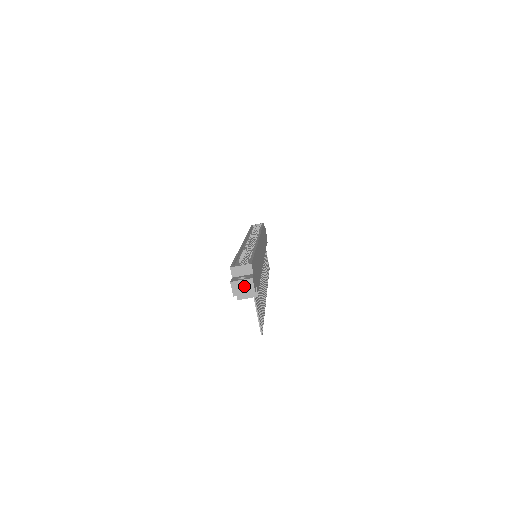
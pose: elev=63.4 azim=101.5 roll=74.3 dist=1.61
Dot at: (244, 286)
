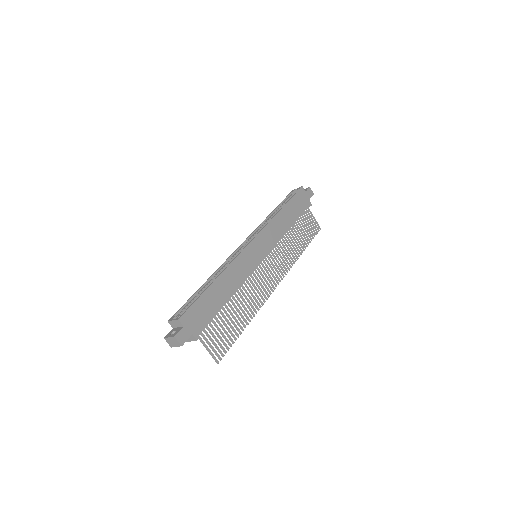
Dot at: (173, 341)
